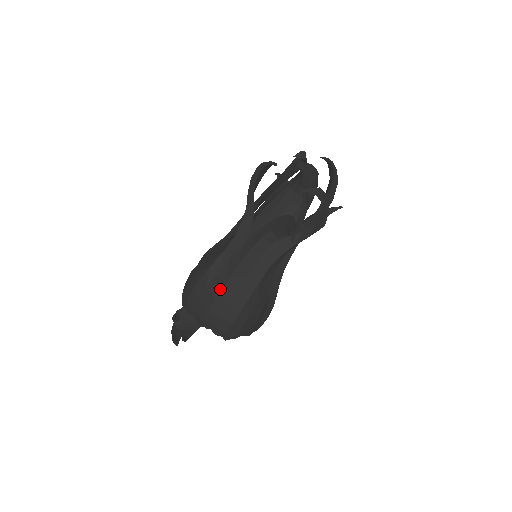
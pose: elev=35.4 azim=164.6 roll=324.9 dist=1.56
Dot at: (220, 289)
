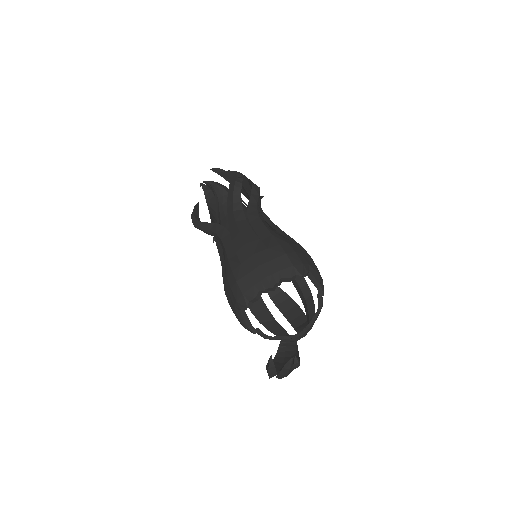
Dot at: (248, 249)
